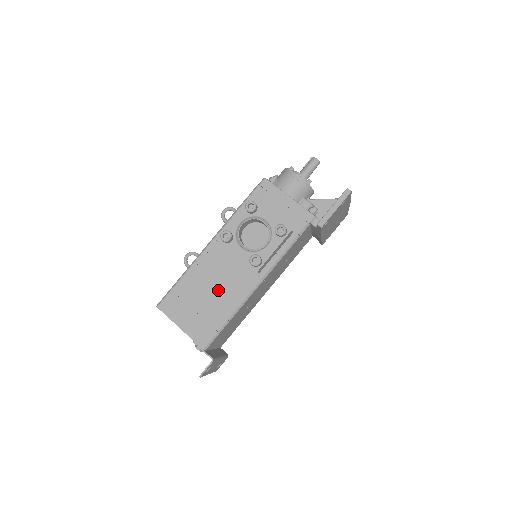
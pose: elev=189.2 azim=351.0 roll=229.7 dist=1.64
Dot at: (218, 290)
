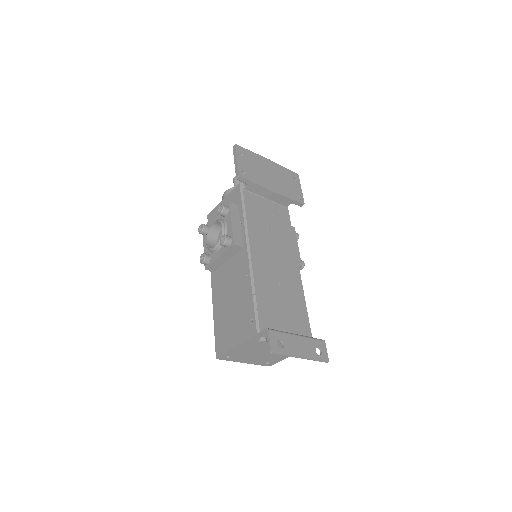
Dot at: (234, 292)
